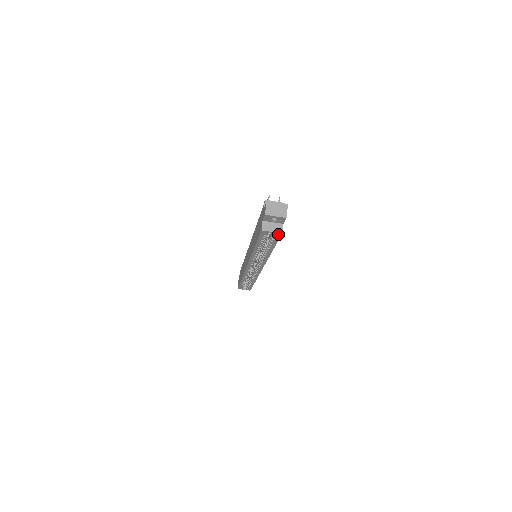
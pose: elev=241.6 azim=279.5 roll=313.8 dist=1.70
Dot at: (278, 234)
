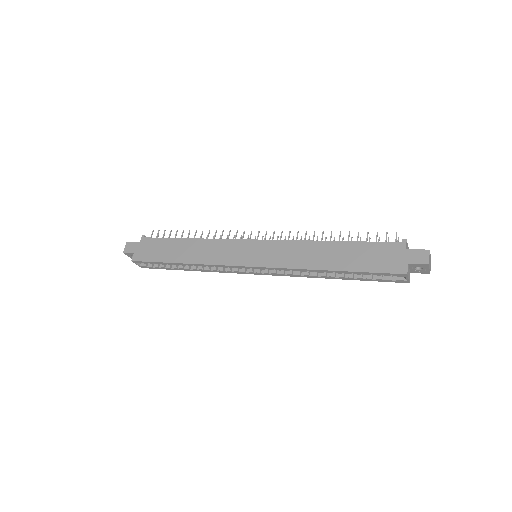
Dot at: (404, 281)
